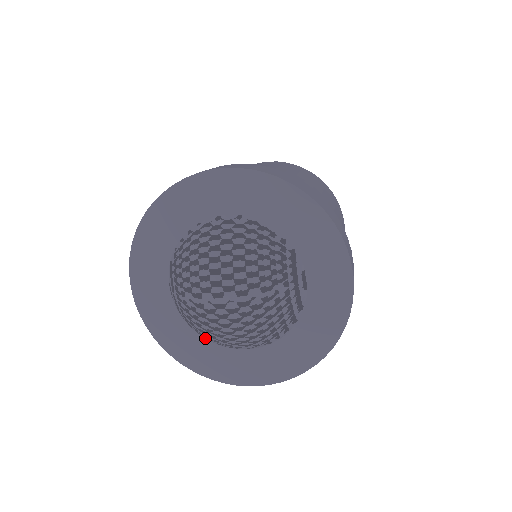
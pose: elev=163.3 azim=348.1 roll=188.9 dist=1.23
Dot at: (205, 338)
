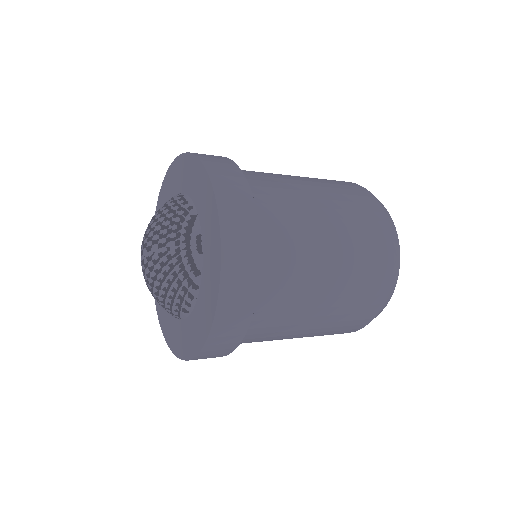
Dot at: occluded
